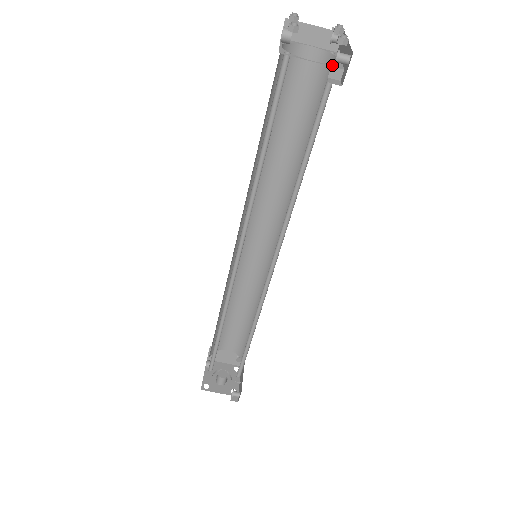
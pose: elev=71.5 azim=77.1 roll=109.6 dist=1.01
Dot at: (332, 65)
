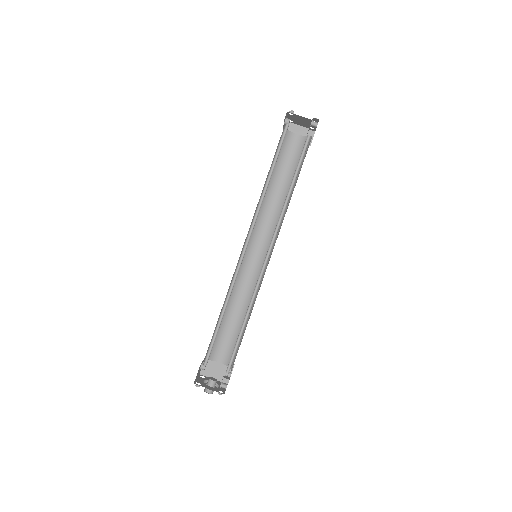
Dot at: (309, 130)
